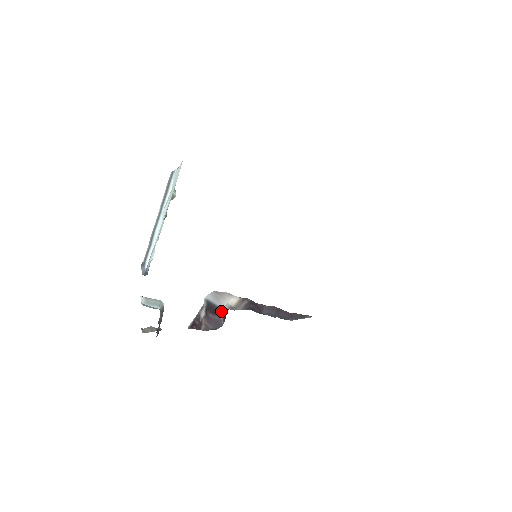
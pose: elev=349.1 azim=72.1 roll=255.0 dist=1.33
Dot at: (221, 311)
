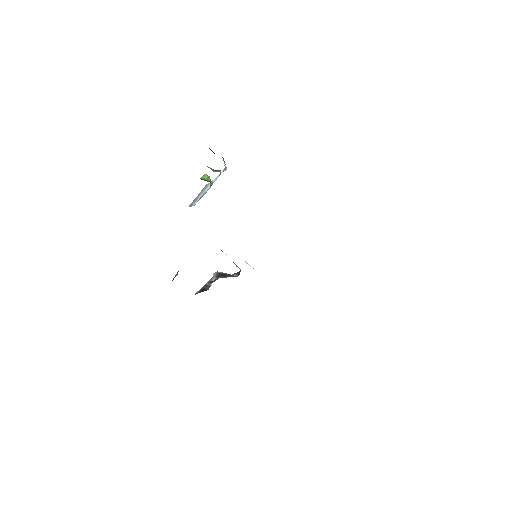
Dot at: (233, 274)
